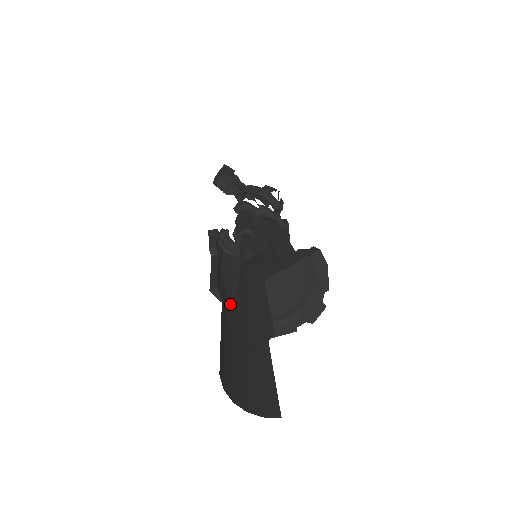
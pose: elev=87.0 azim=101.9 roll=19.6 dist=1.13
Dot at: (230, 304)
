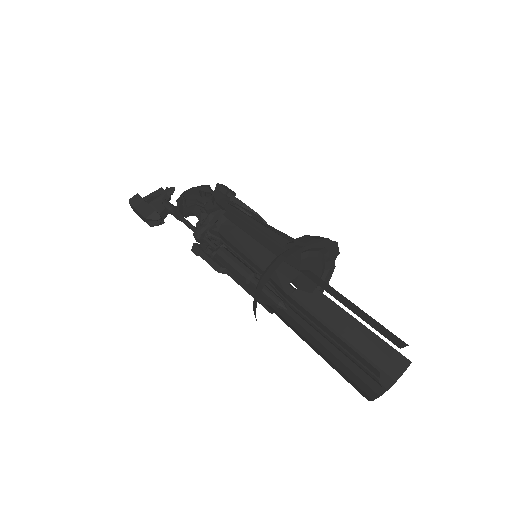
Dot at: occluded
